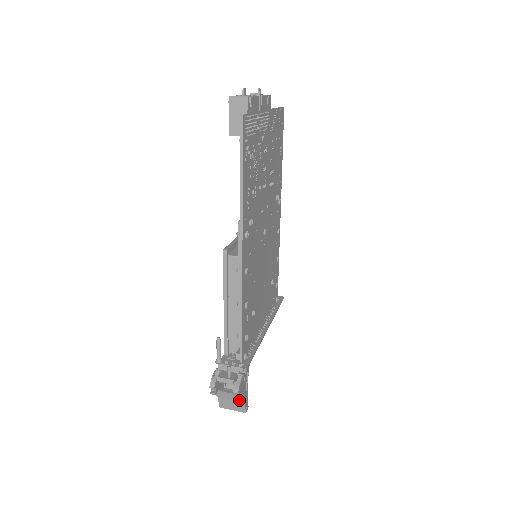
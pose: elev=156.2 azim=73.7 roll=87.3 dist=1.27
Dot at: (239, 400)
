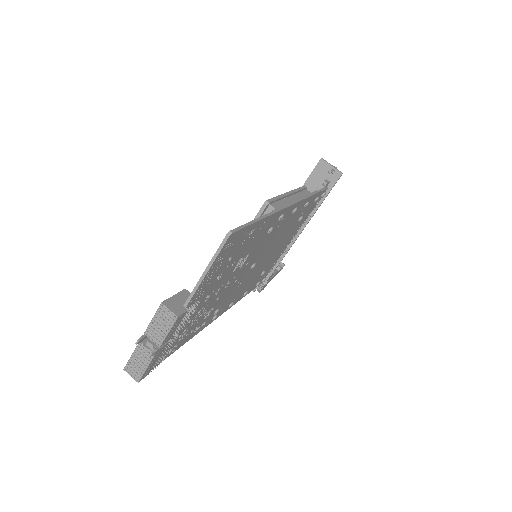
Dot at: occluded
